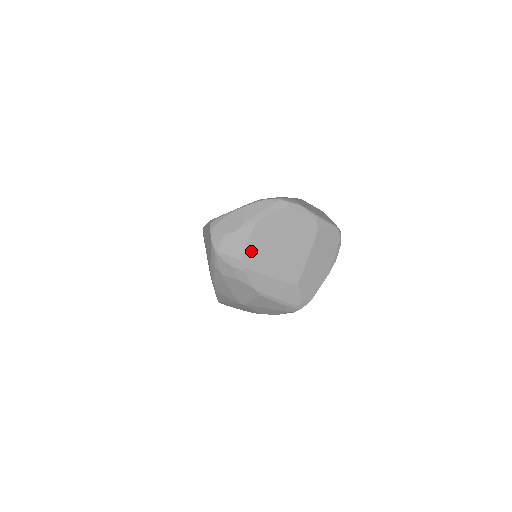
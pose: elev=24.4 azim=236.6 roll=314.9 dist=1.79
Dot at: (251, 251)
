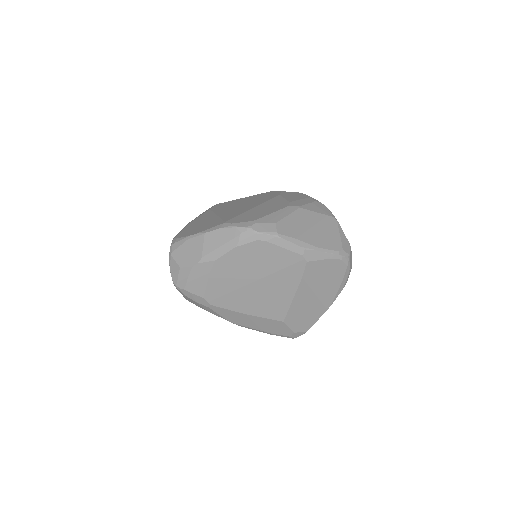
Dot at: (215, 289)
